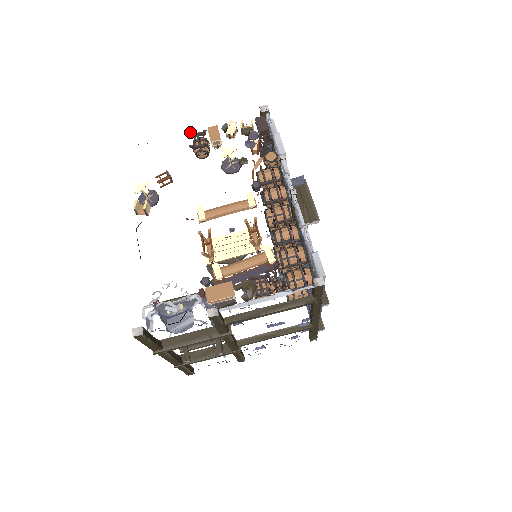
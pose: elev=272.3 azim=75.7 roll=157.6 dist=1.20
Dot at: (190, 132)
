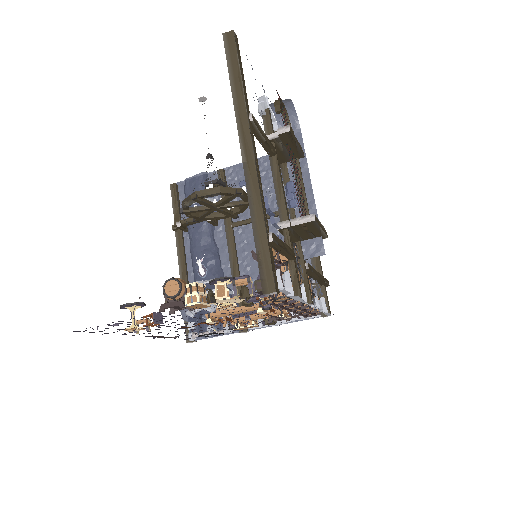
Dot at: occluded
